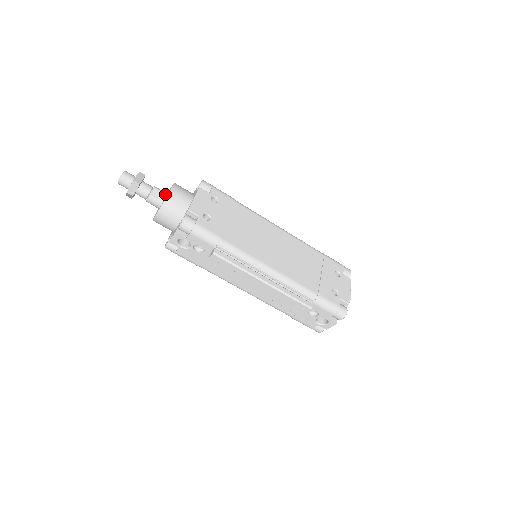
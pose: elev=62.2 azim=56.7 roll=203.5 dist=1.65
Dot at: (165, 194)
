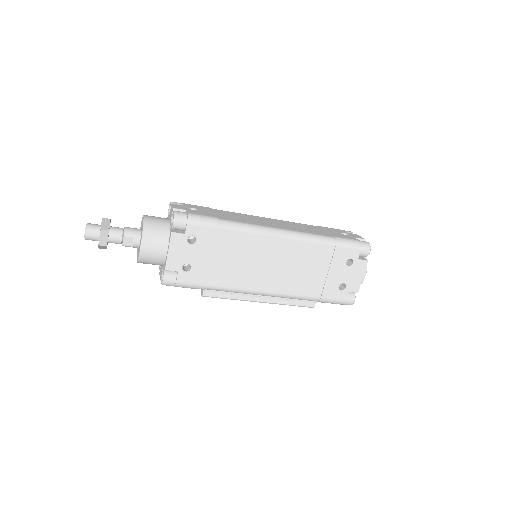
Dot at: (138, 239)
